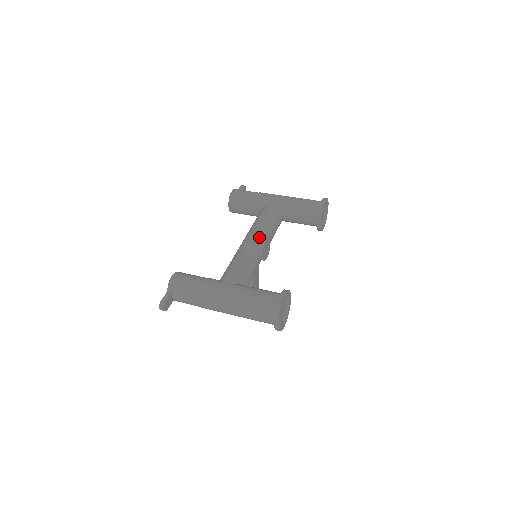
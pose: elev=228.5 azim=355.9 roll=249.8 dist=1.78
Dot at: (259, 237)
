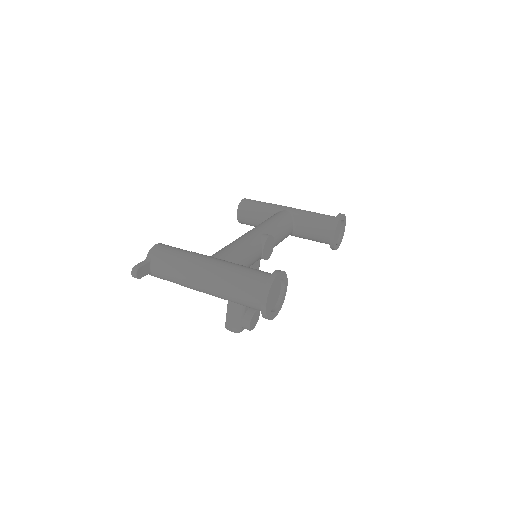
Dot at: (263, 232)
